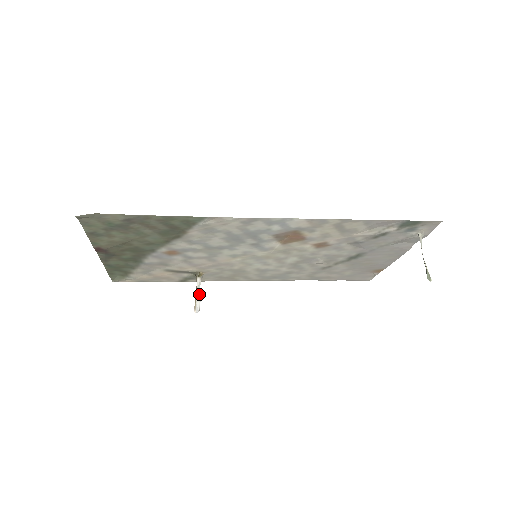
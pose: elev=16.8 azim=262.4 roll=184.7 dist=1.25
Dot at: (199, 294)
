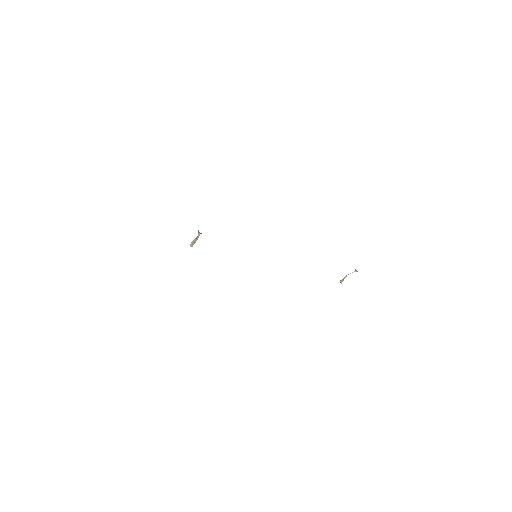
Dot at: occluded
